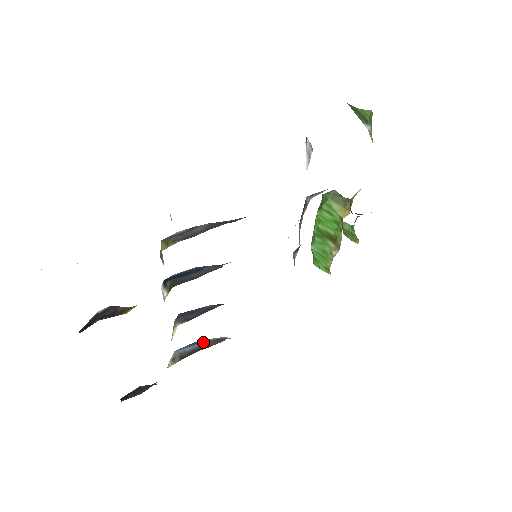
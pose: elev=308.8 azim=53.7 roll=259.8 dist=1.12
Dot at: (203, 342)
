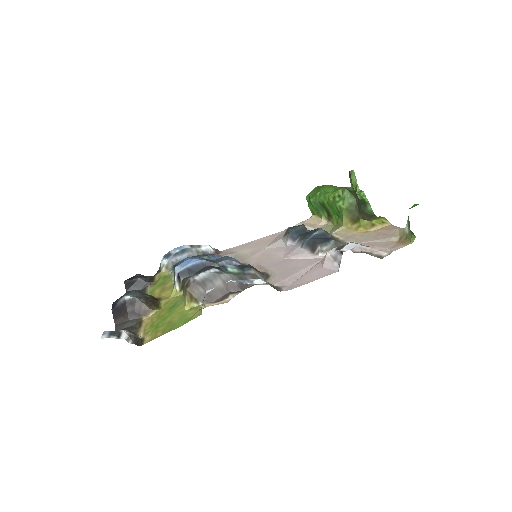
Dot at: (192, 252)
